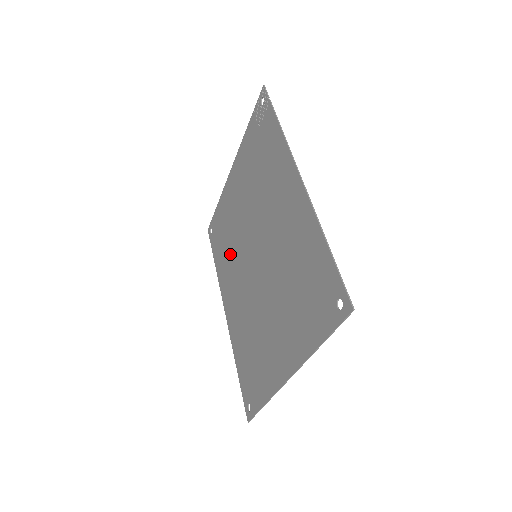
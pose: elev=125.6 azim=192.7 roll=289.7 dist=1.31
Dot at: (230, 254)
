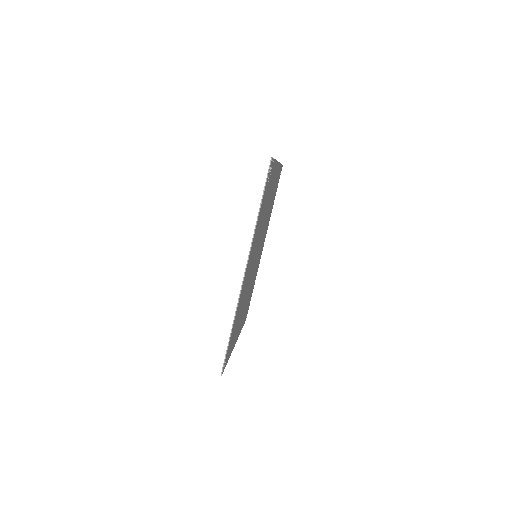
Dot at: (267, 219)
